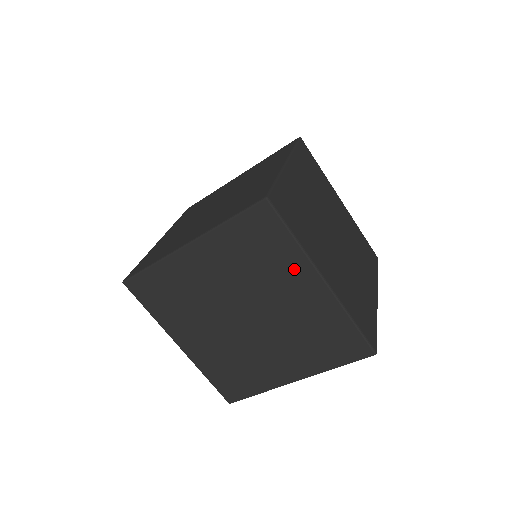
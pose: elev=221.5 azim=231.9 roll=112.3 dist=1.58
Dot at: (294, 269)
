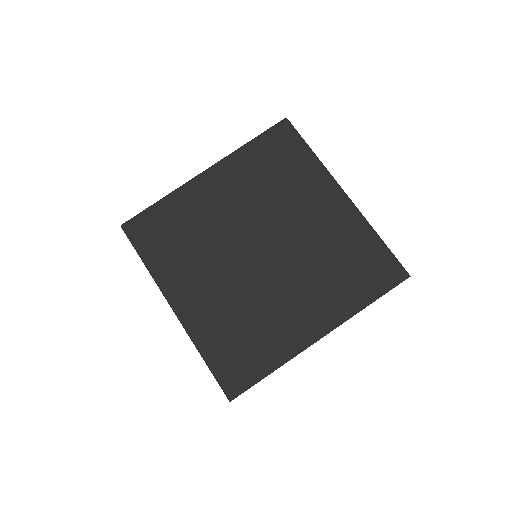
Dot at: occluded
